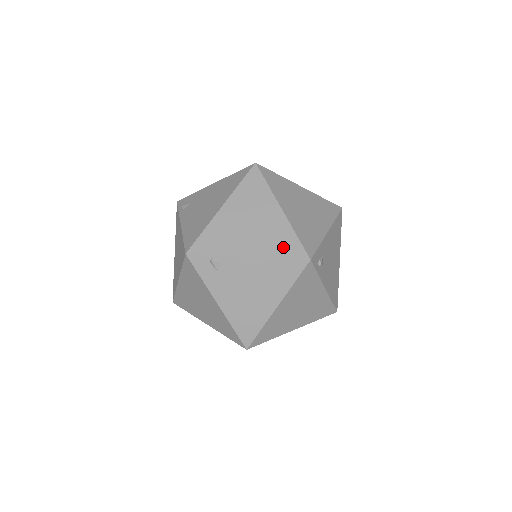
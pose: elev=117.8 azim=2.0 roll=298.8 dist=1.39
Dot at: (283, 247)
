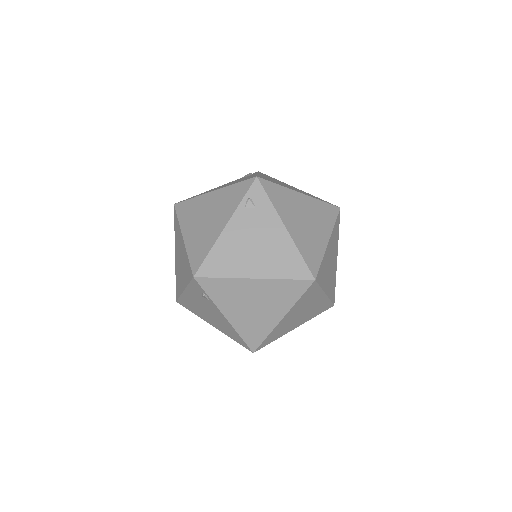
Dot at: (251, 334)
